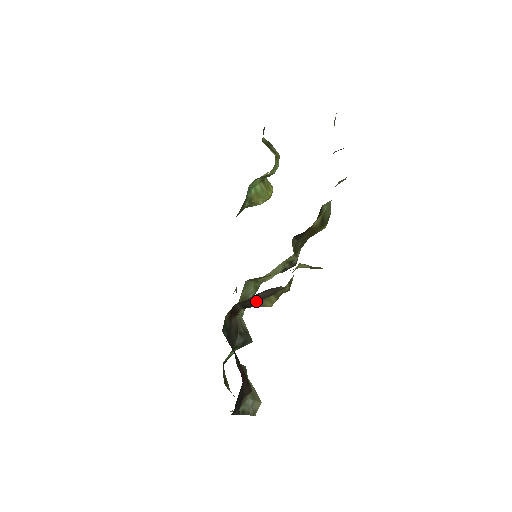
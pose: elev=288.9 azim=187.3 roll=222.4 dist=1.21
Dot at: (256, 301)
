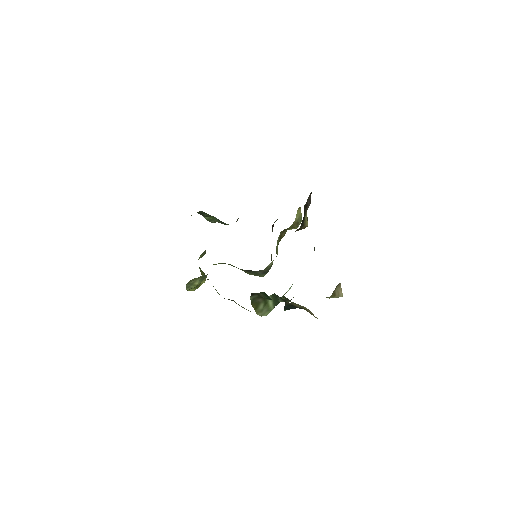
Dot at: (305, 213)
